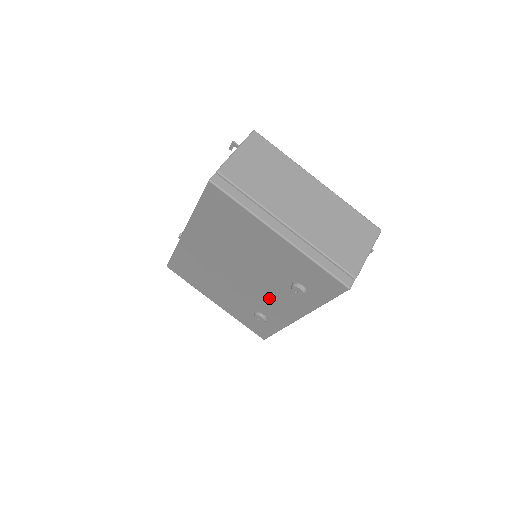
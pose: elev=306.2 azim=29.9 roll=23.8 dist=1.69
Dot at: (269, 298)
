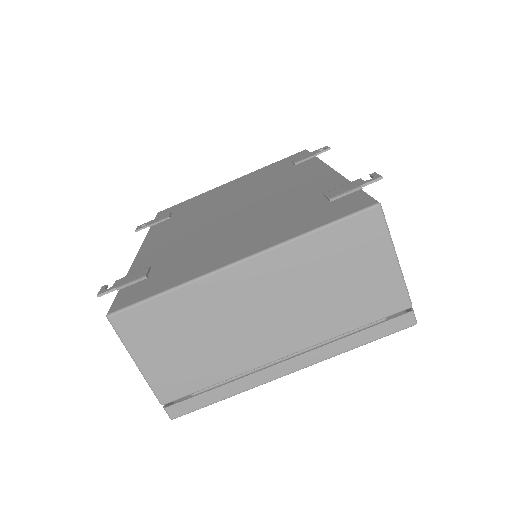
Dot at: occluded
